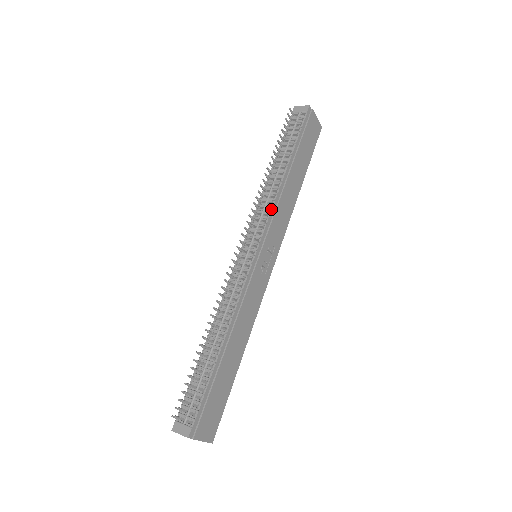
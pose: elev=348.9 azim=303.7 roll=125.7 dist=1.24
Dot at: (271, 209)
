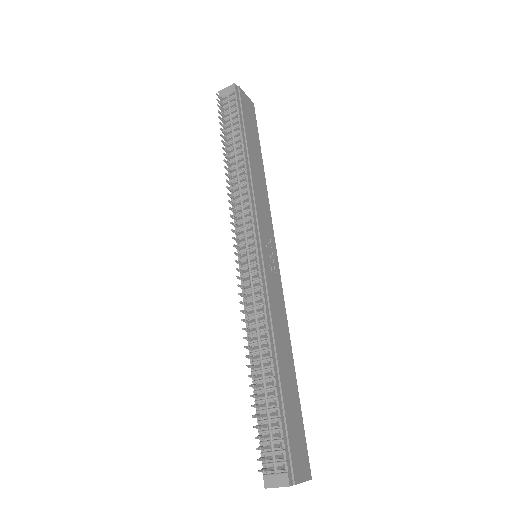
Dot at: (250, 200)
